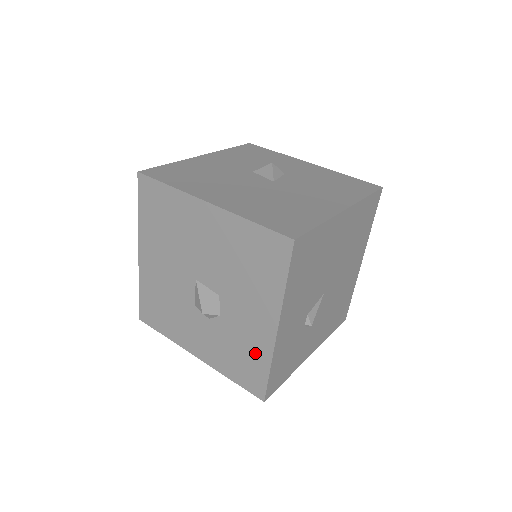
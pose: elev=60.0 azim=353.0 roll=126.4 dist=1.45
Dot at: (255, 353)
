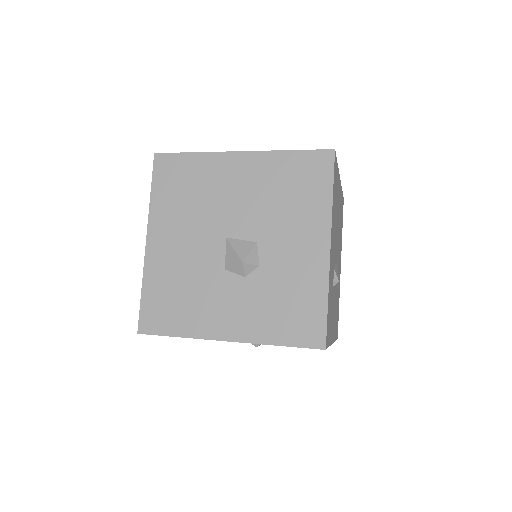
Dot at: (307, 289)
